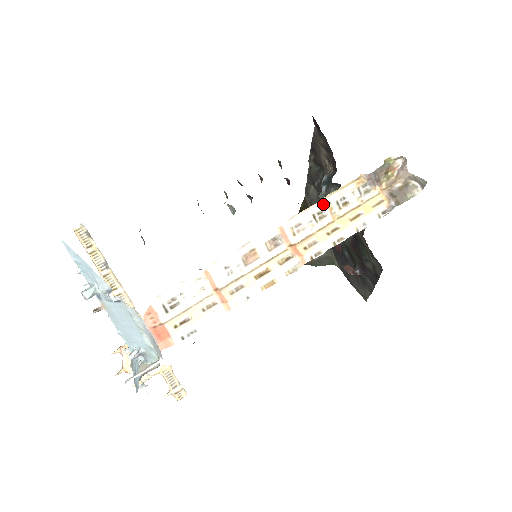
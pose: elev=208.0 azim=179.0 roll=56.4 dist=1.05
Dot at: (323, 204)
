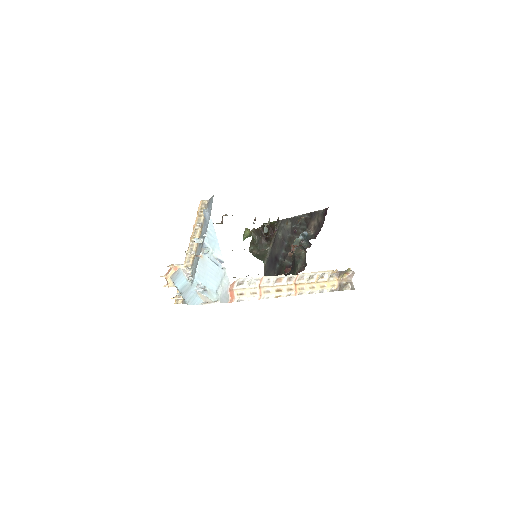
Dot at: (317, 274)
